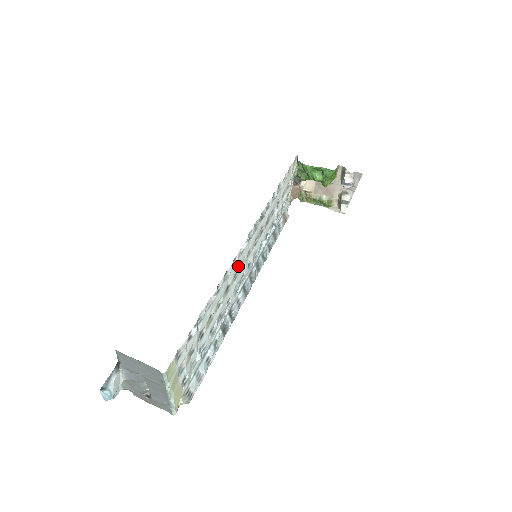
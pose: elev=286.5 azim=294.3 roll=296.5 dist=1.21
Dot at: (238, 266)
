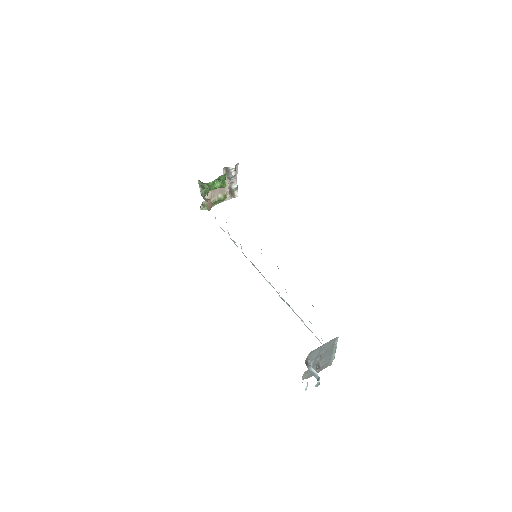
Dot at: occluded
